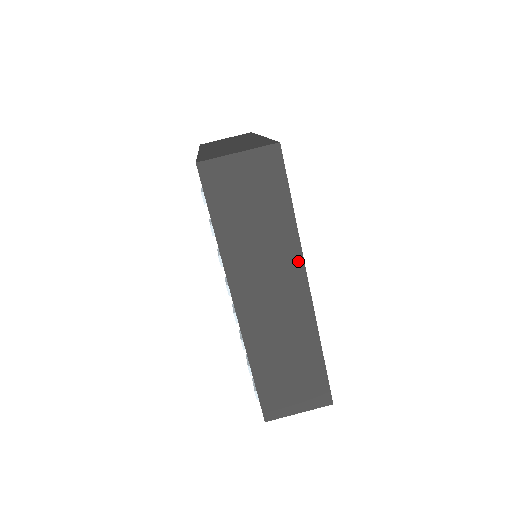
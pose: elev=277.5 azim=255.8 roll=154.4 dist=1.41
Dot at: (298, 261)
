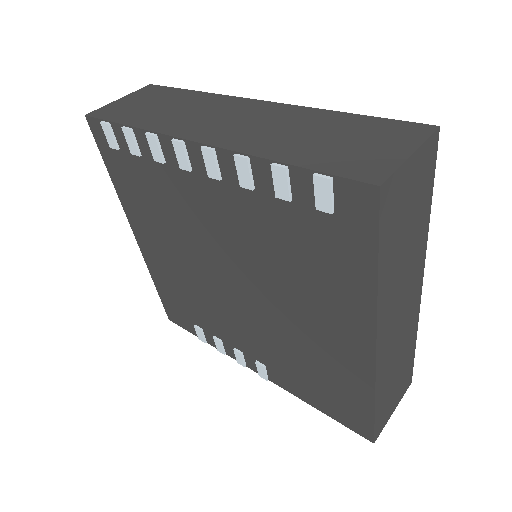
Dot at: (231, 99)
